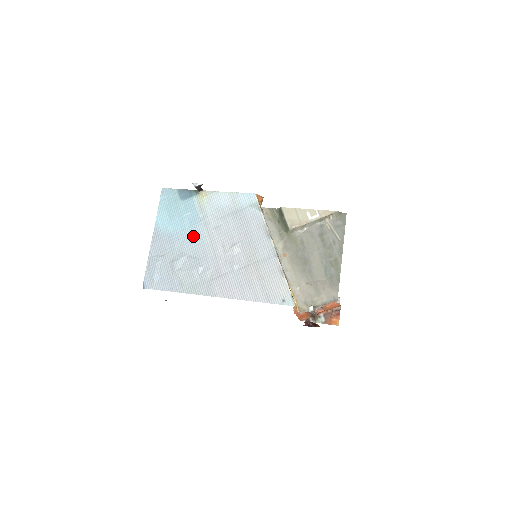
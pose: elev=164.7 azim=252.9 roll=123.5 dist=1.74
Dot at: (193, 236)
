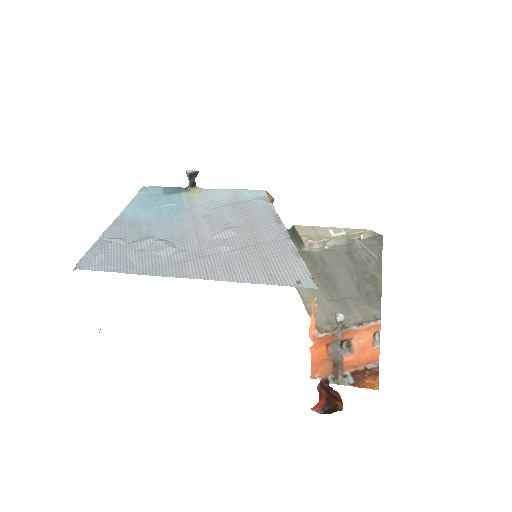
Dot at: (171, 222)
